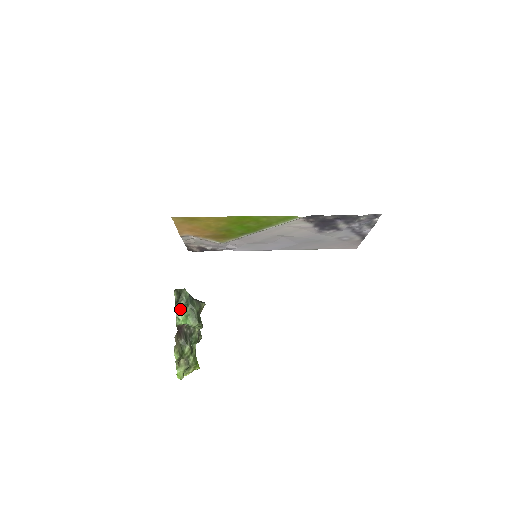
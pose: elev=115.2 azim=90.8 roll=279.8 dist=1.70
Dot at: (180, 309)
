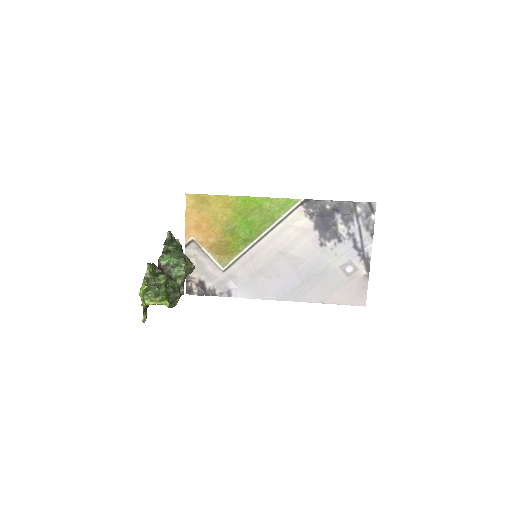
Dot at: (168, 252)
